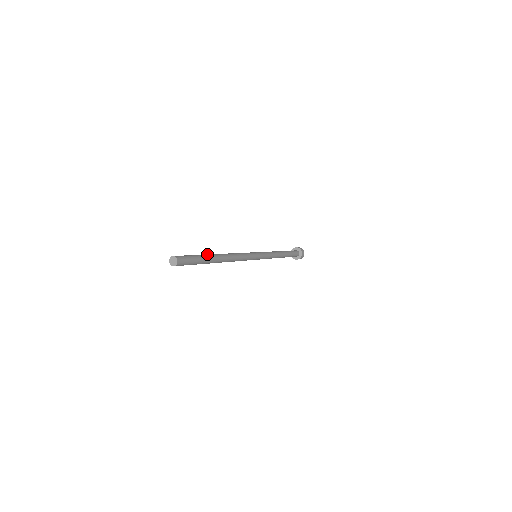
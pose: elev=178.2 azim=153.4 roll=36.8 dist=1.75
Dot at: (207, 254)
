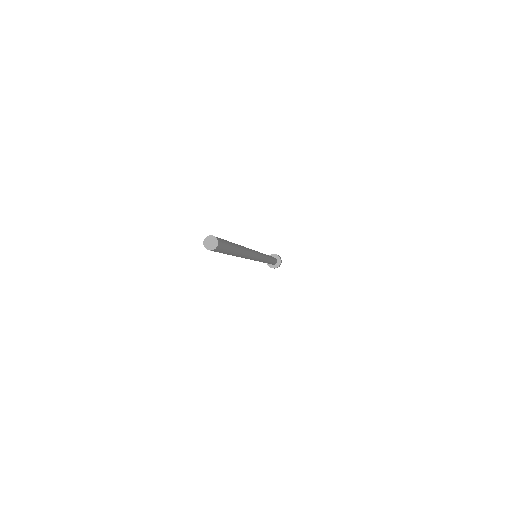
Dot at: occluded
